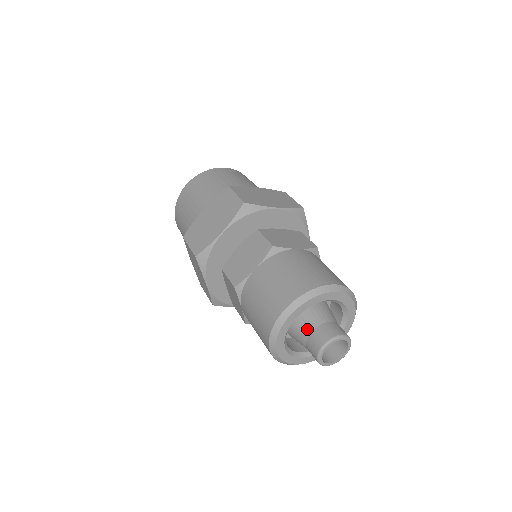
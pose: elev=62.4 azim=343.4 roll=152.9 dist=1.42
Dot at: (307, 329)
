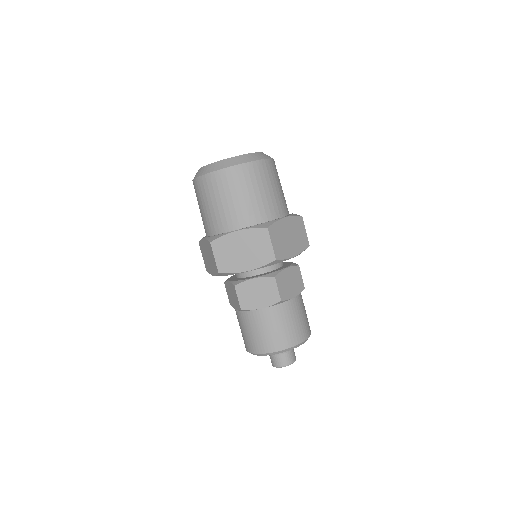
Dot at: occluded
